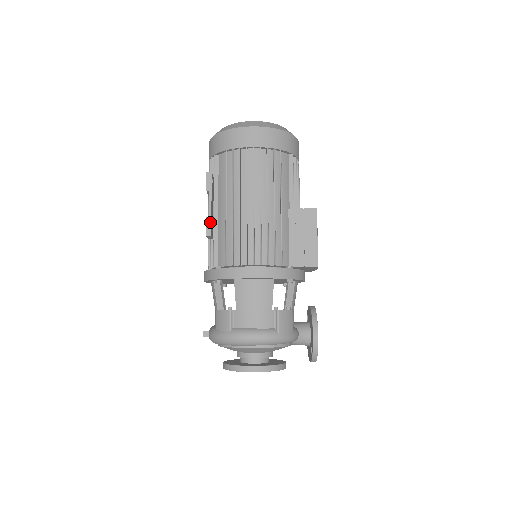
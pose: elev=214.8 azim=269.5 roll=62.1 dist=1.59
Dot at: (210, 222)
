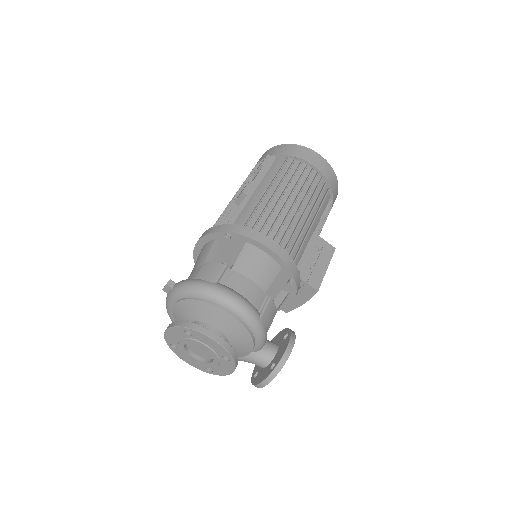
Dot at: (252, 186)
